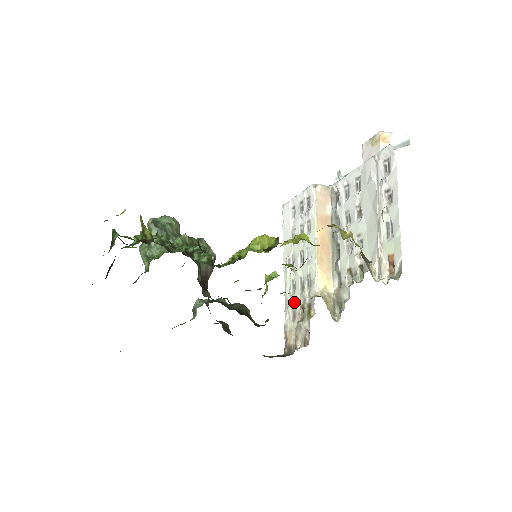
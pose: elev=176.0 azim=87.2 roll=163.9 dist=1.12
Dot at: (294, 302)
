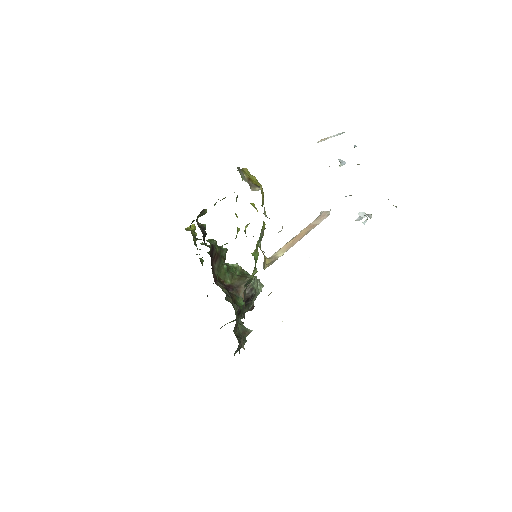
Dot at: occluded
